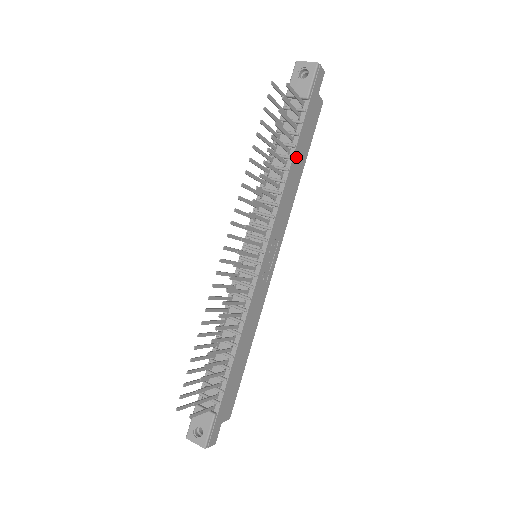
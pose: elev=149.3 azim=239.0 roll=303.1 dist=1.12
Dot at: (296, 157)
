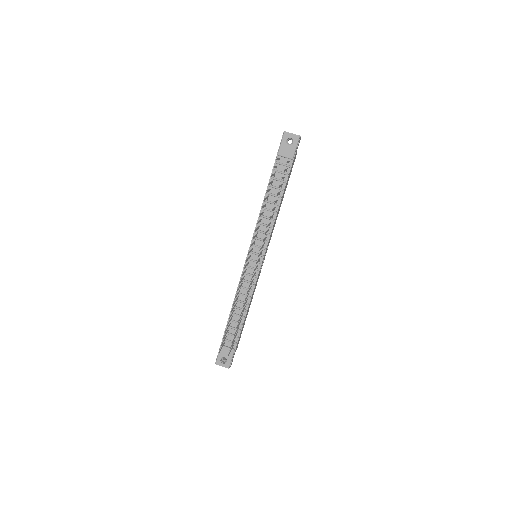
Dot at: occluded
